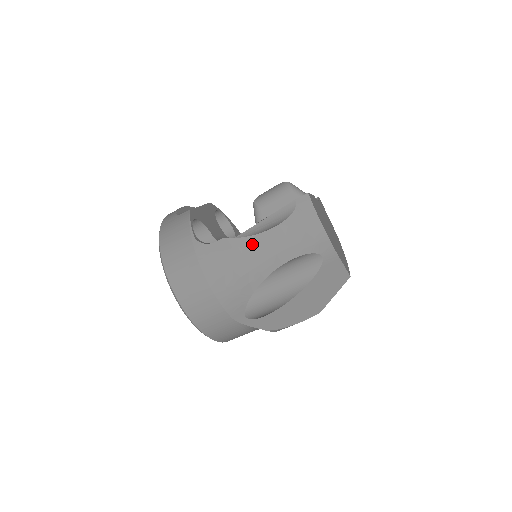
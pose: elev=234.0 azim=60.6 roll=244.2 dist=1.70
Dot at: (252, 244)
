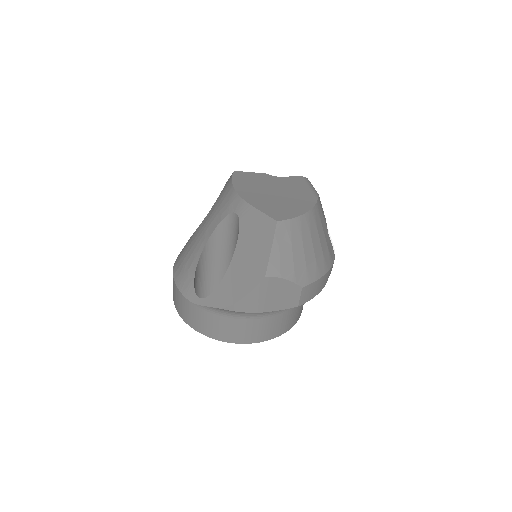
Dot at: (197, 232)
